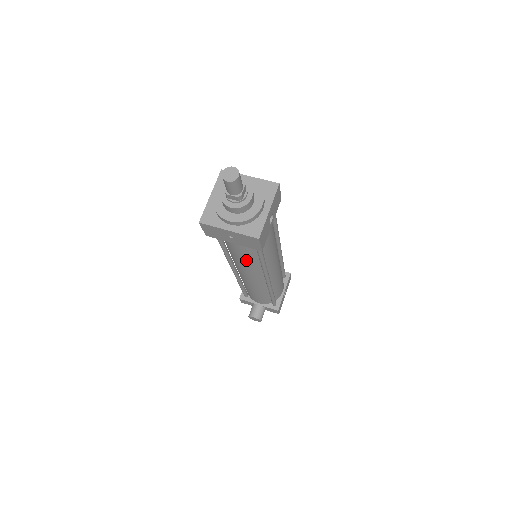
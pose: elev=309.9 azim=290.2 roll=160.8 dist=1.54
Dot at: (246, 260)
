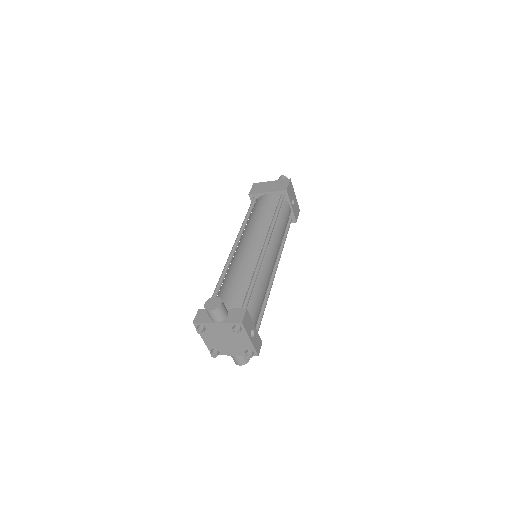
Dot at: (263, 215)
